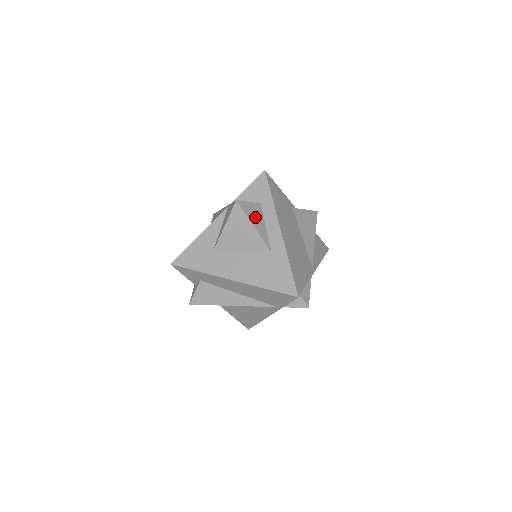
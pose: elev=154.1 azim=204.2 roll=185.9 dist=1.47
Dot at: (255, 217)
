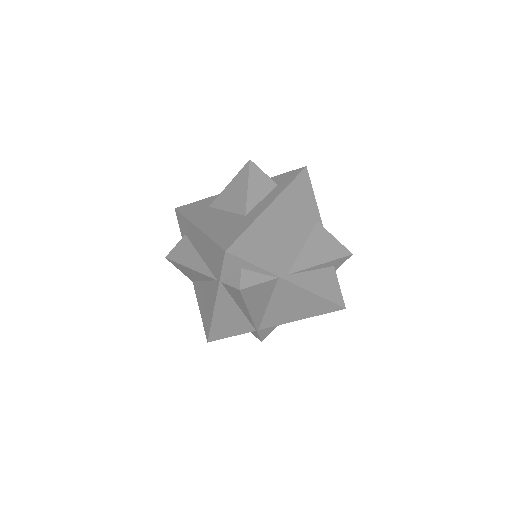
Dot at: (258, 184)
